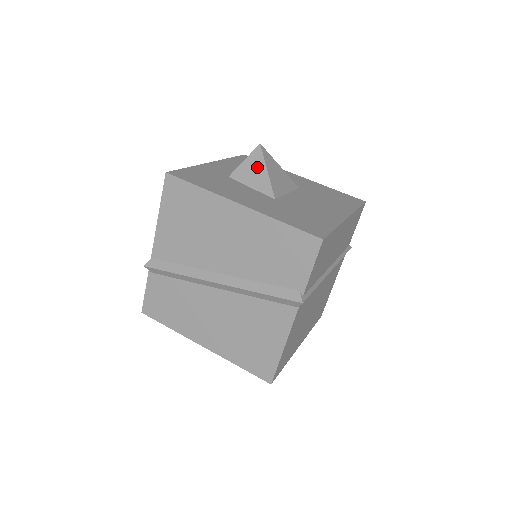
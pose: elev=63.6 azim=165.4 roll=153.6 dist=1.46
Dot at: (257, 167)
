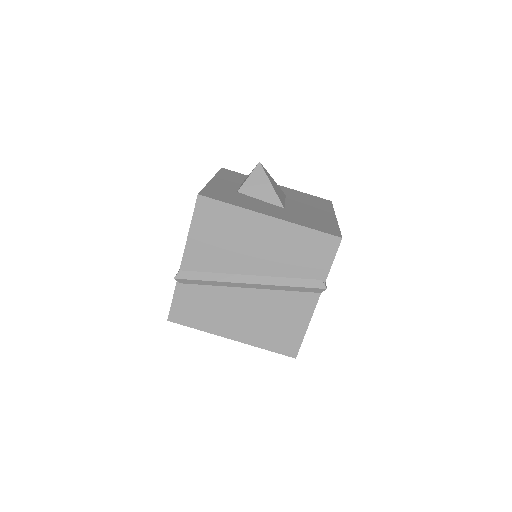
Dot at: (262, 182)
